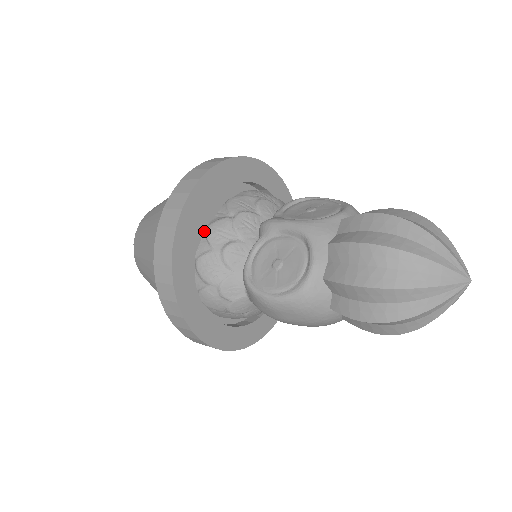
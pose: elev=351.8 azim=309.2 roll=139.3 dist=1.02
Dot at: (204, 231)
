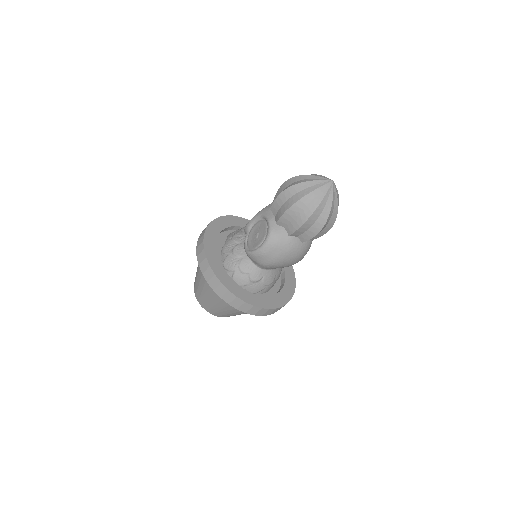
Dot at: (221, 252)
